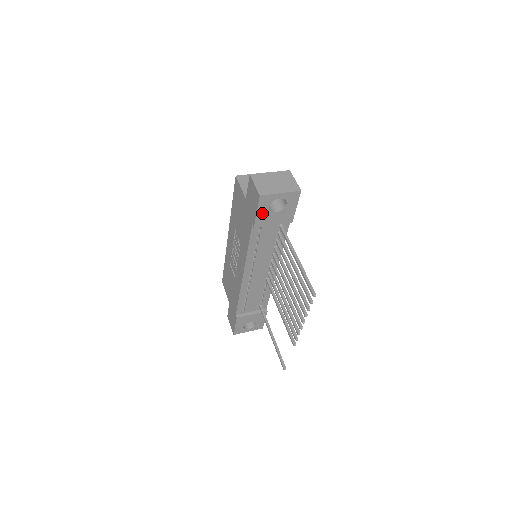
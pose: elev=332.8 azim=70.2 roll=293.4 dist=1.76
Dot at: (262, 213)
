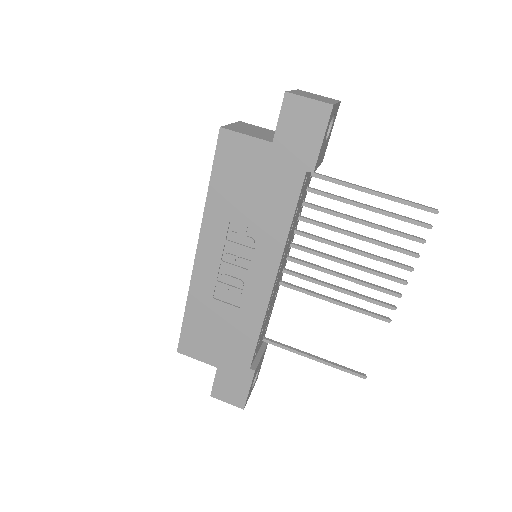
Dot at: (323, 142)
